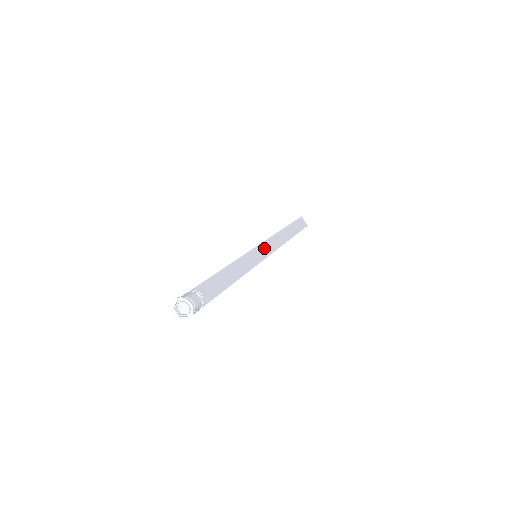
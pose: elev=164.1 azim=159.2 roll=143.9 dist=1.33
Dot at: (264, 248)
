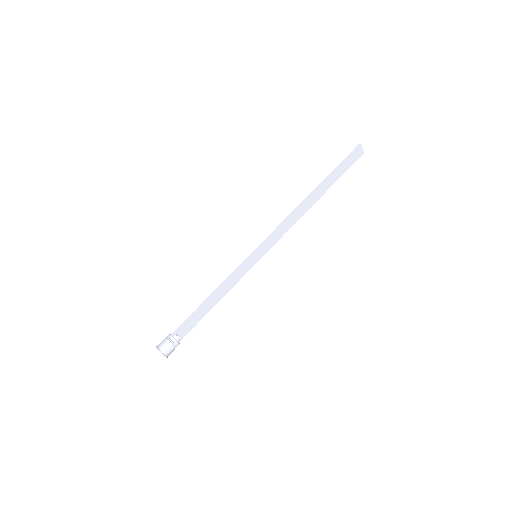
Dot at: (271, 240)
